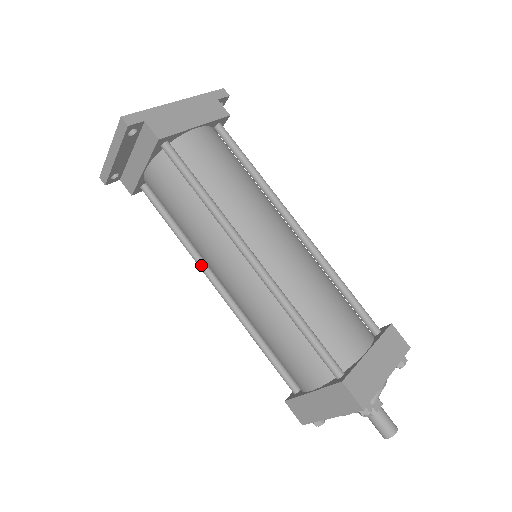
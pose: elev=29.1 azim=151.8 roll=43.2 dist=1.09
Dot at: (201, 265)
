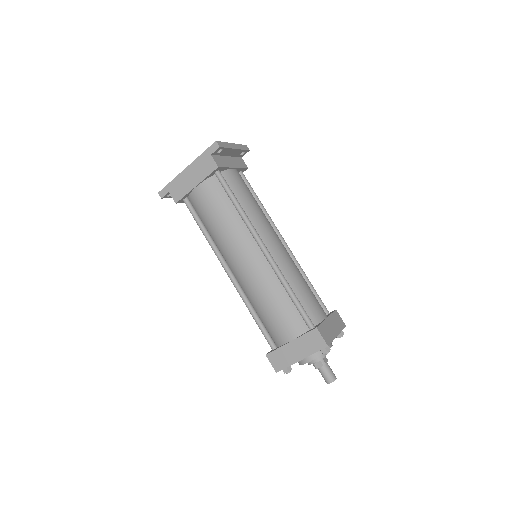
Dot at: occluded
